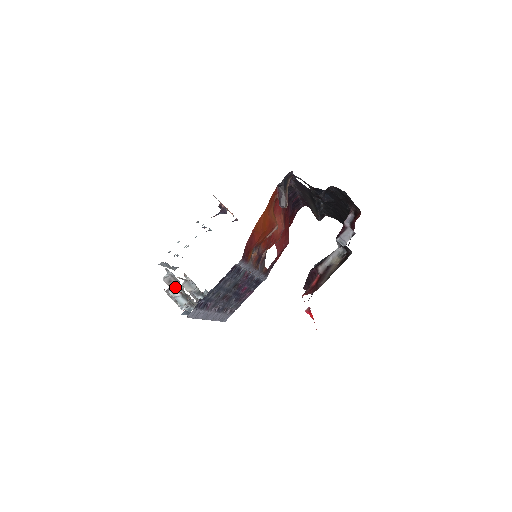
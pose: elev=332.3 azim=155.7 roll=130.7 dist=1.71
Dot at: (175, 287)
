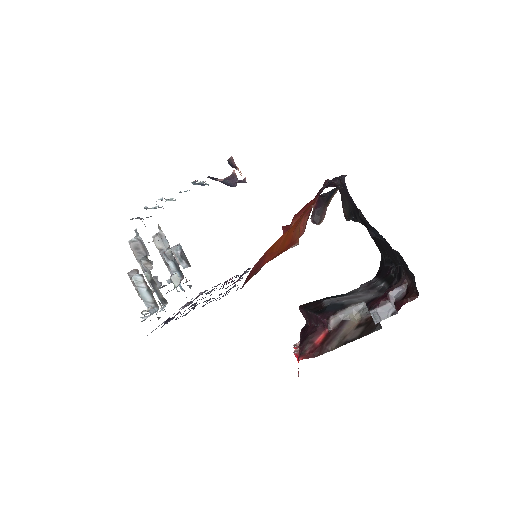
Dot at: (141, 274)
